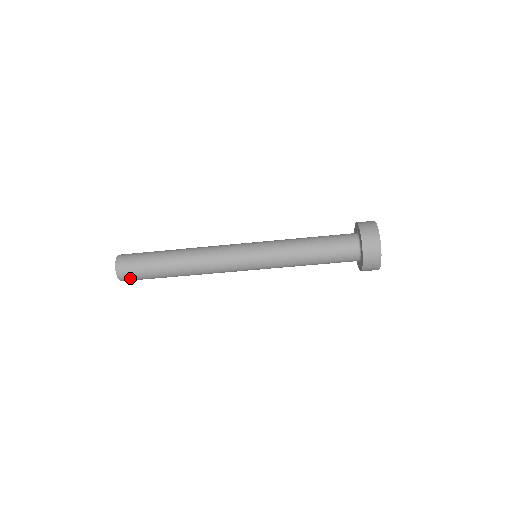
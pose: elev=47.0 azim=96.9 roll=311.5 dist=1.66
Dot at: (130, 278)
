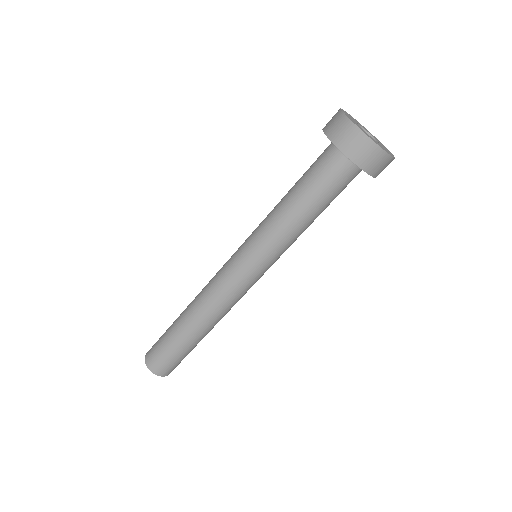
Dot at: (169, 368)
